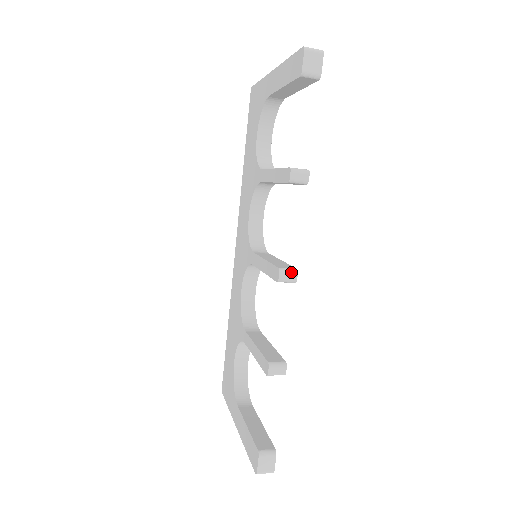
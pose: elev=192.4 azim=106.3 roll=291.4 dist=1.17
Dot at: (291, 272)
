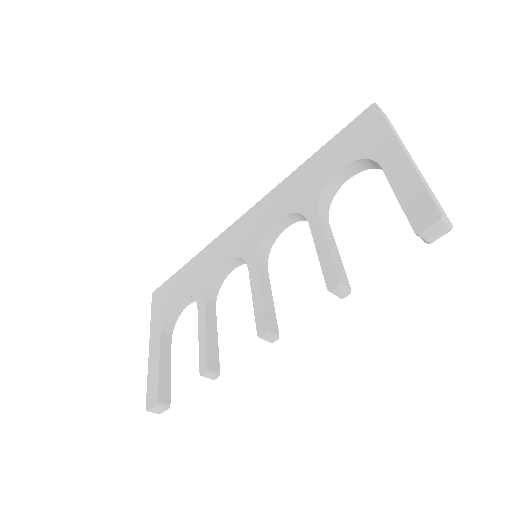
Dot at: (273, 337)
